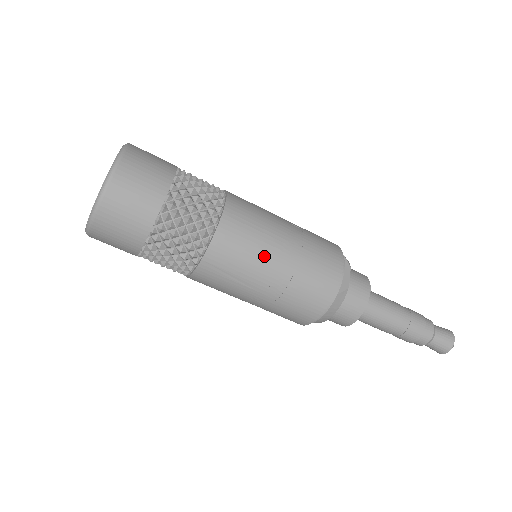
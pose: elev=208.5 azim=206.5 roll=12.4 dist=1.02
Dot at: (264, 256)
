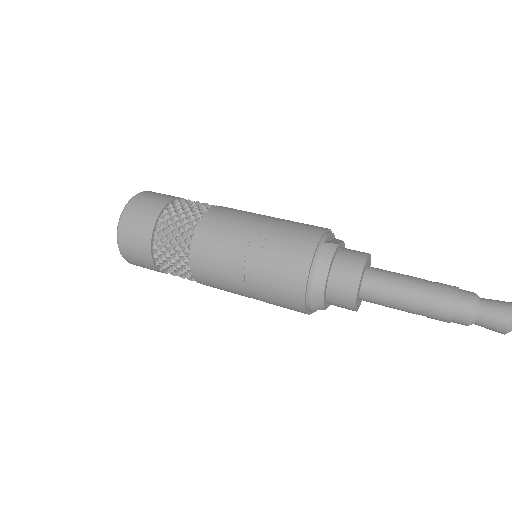
Dot at: (248, 221)
